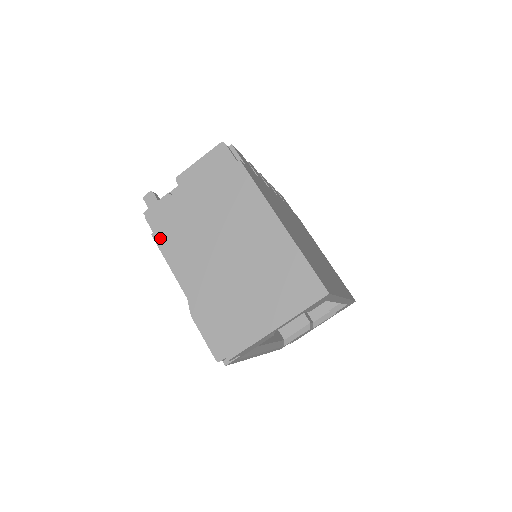
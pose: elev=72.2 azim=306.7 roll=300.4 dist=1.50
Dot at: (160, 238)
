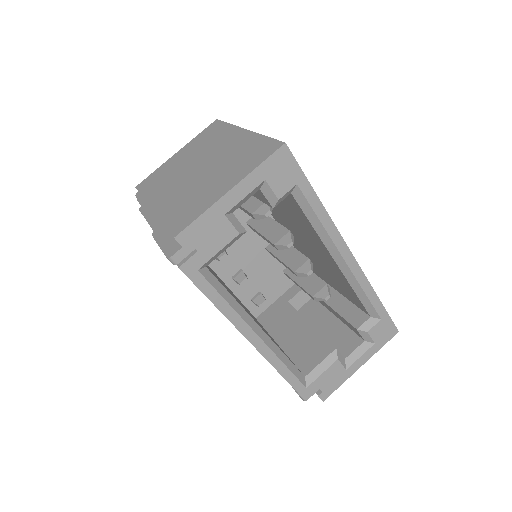
Dot at: (140, 190)
